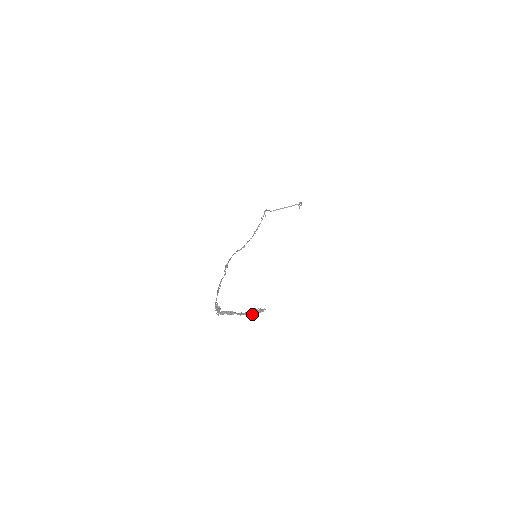
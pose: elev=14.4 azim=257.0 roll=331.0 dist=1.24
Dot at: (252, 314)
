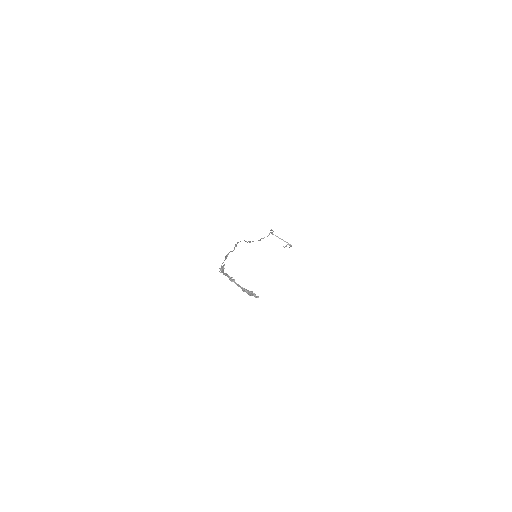
Dot at: (248, 293)
